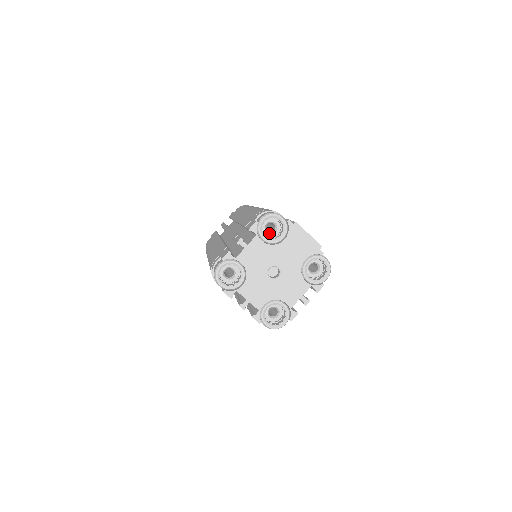
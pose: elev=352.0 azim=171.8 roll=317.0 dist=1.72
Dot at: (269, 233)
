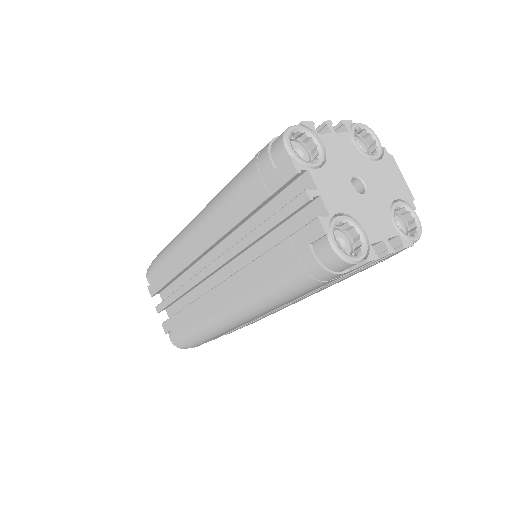
Dot at: occluded
